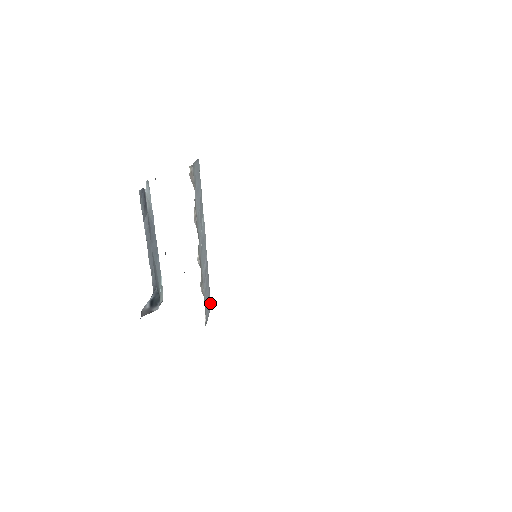
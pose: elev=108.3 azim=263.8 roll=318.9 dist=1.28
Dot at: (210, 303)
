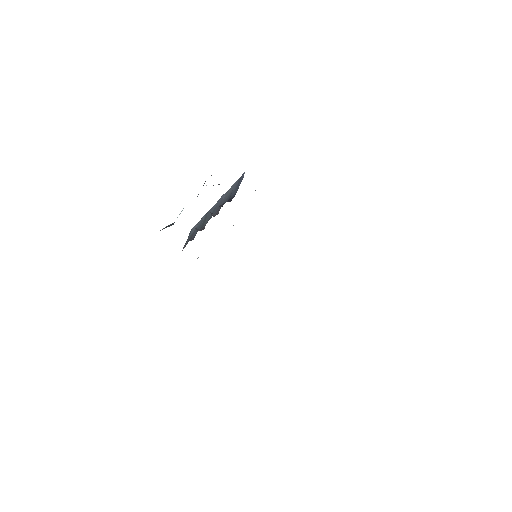
Dot at: occluded
